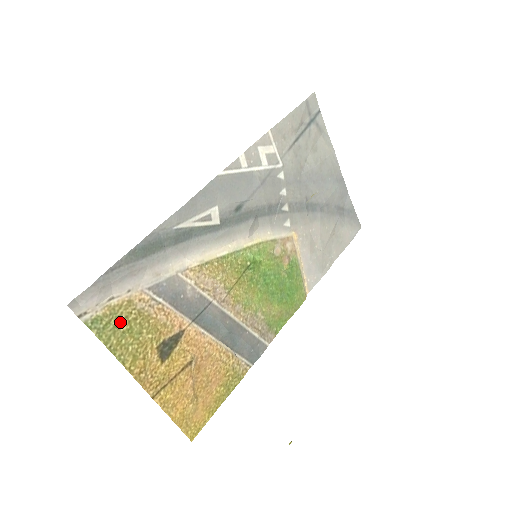
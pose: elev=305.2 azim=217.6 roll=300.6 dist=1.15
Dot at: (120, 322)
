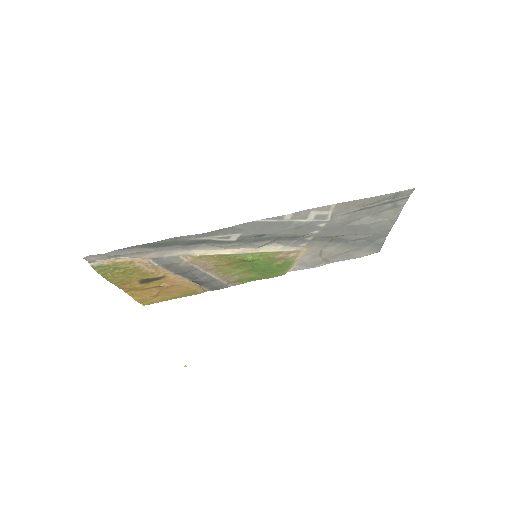
Dot at: (118, 268)
